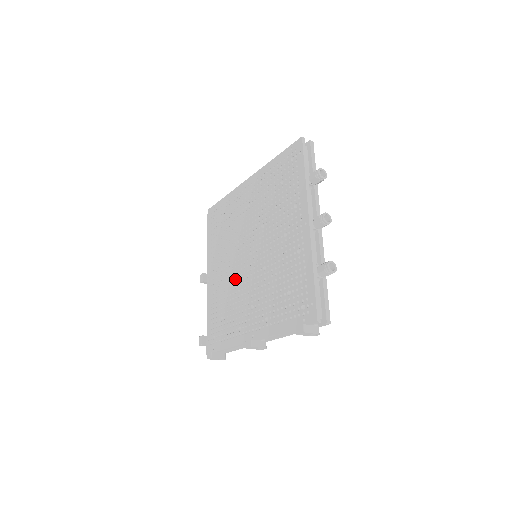
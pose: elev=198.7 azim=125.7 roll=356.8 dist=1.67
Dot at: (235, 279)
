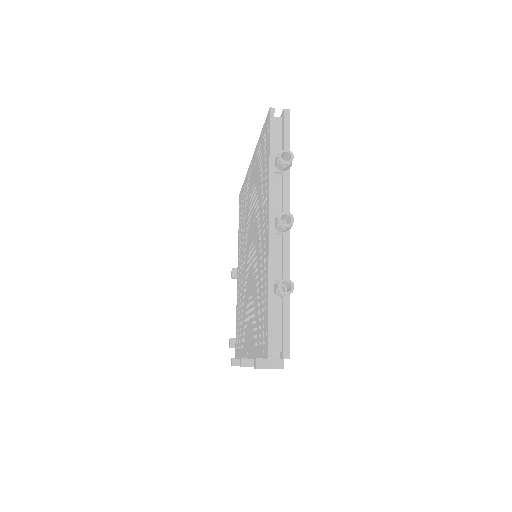
Dot at: (244, 281)
